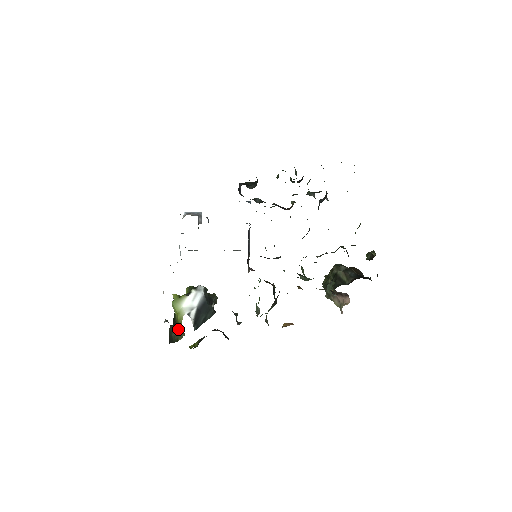
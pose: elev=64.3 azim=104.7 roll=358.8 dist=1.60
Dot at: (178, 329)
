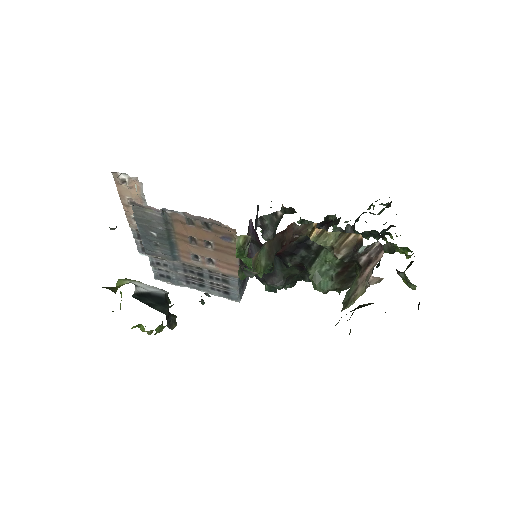
Dot at: (111, 287)
